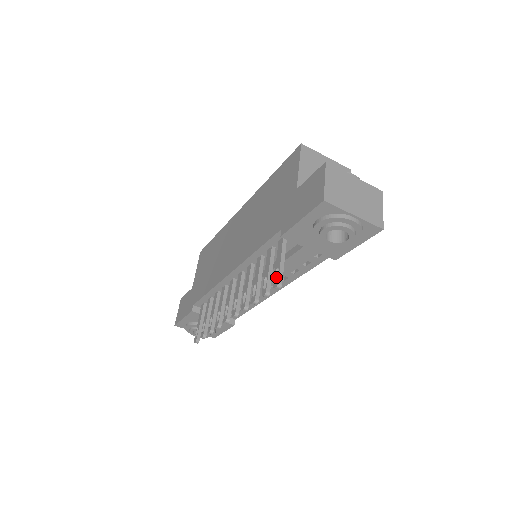
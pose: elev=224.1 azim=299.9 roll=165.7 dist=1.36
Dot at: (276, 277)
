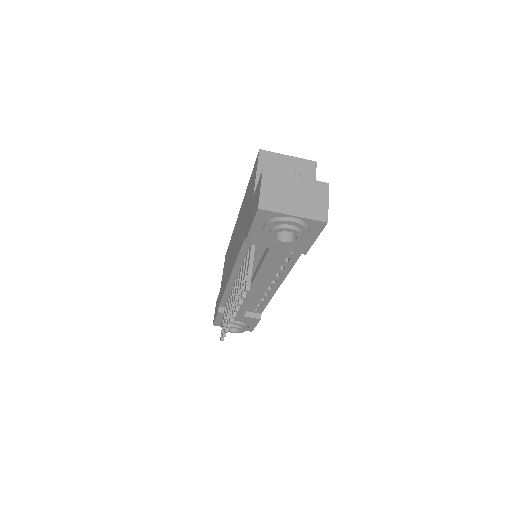
Dot at: (247, 280)
